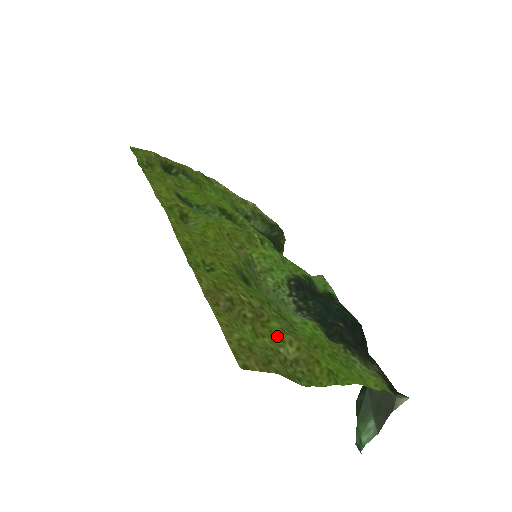
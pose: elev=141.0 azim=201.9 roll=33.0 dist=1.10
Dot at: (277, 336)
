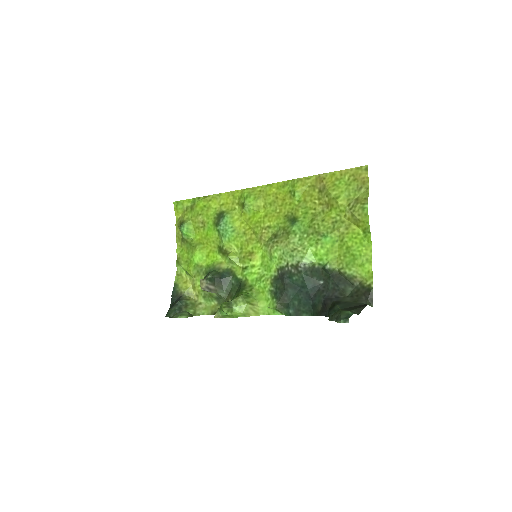
Dot at: (340, 210)
